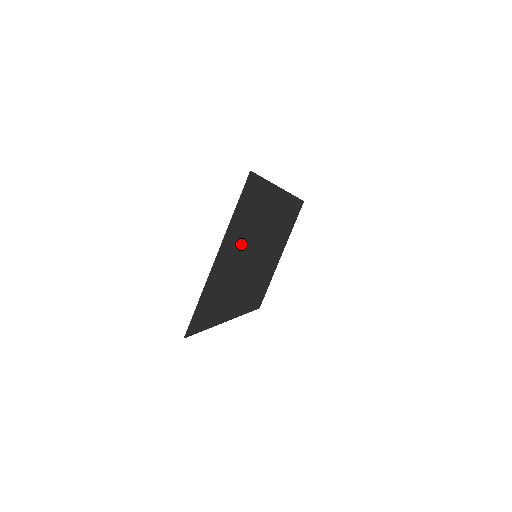
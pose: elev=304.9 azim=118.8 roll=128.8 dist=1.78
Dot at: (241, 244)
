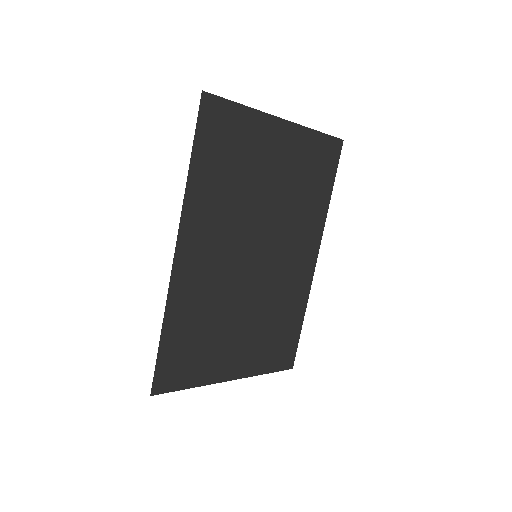
Dot at: (282, 184)
